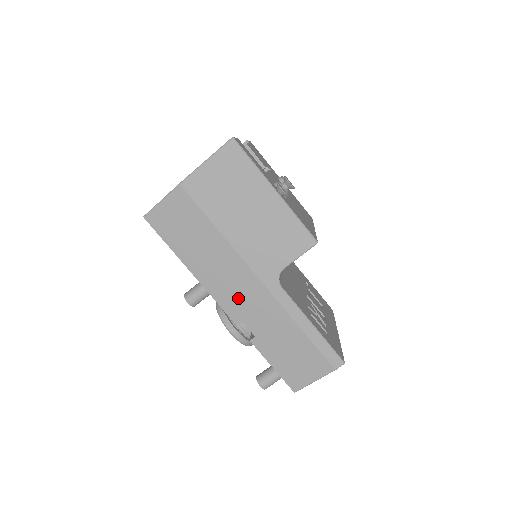
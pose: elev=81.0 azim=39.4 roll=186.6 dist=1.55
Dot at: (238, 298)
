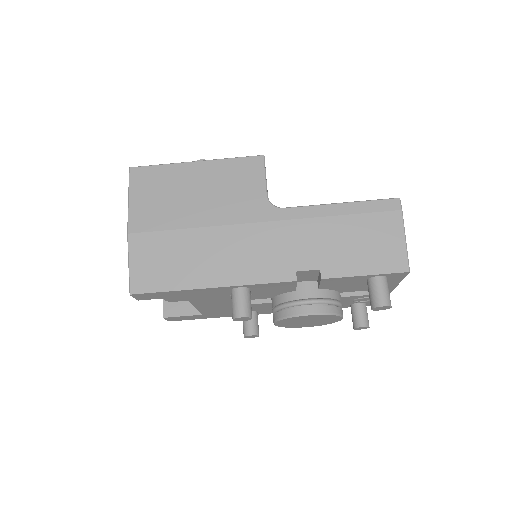
Dot at: (268, 258)
